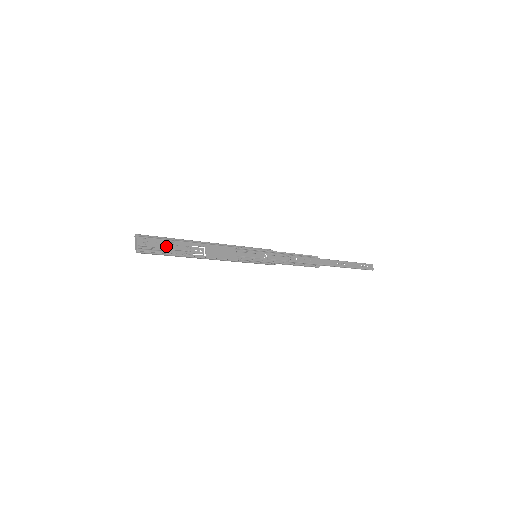
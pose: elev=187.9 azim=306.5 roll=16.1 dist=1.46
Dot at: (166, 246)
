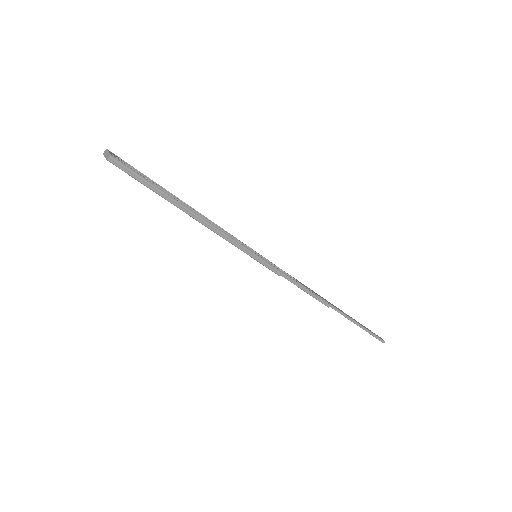
Dot at: occluded
